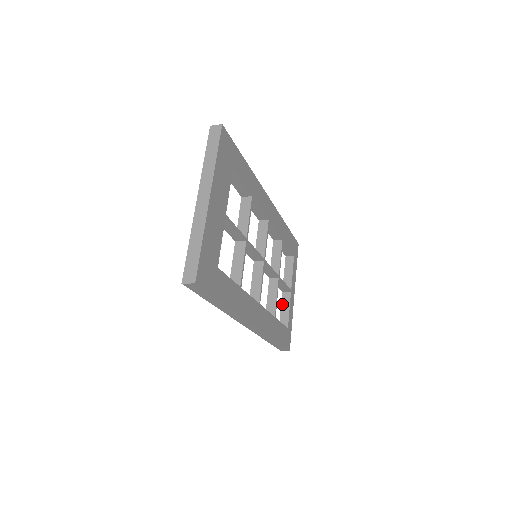
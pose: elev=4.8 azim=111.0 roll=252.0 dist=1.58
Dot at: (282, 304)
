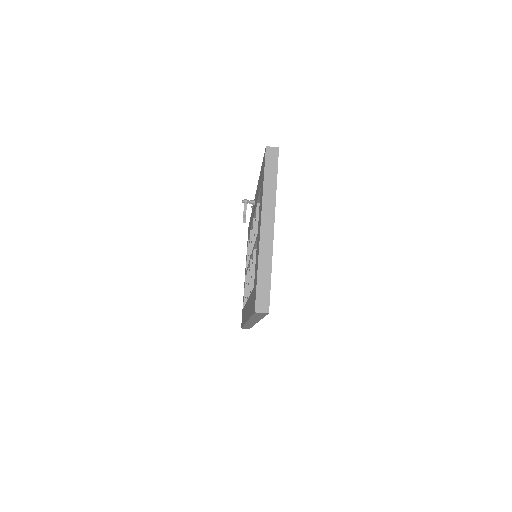
Dot at: occluded
